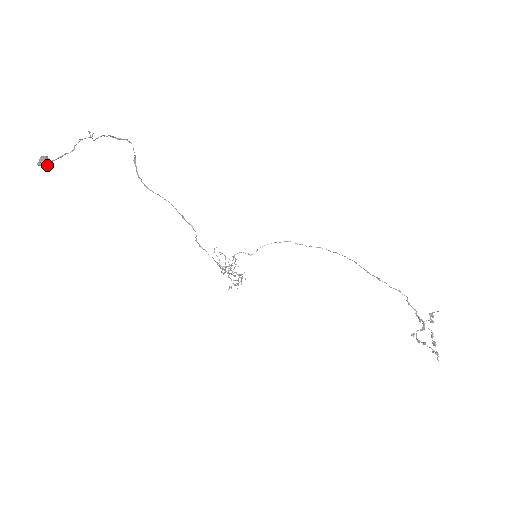
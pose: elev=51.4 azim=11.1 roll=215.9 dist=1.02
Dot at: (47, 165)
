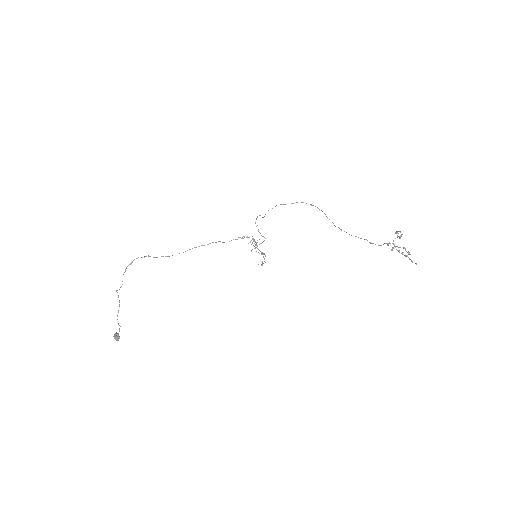
Dot at: occluded
